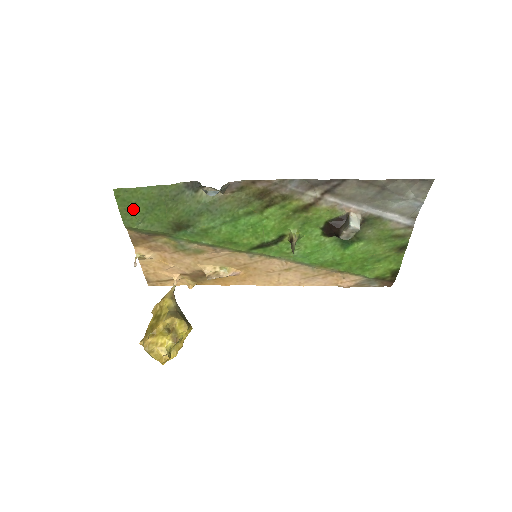
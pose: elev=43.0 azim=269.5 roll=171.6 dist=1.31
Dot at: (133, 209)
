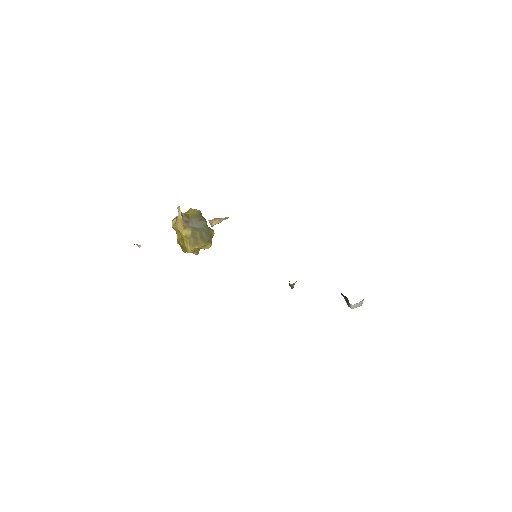
Dot at: occluded
